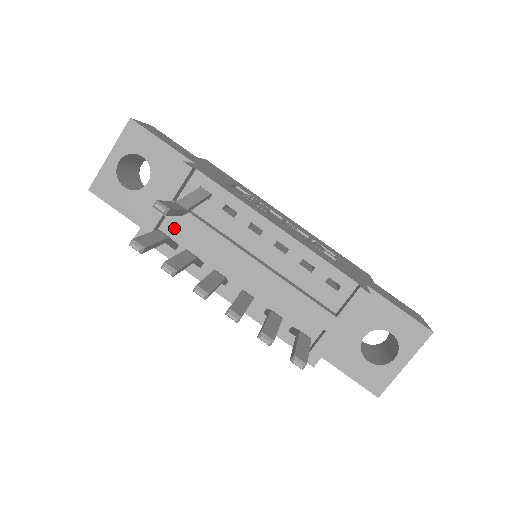
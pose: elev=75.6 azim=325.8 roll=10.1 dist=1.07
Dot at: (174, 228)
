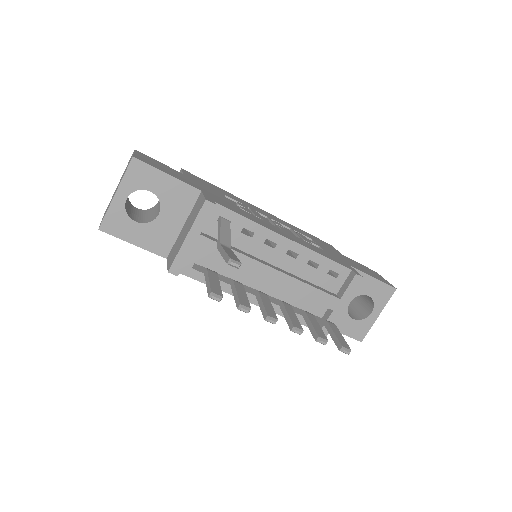
Dot at: (200, 255)
